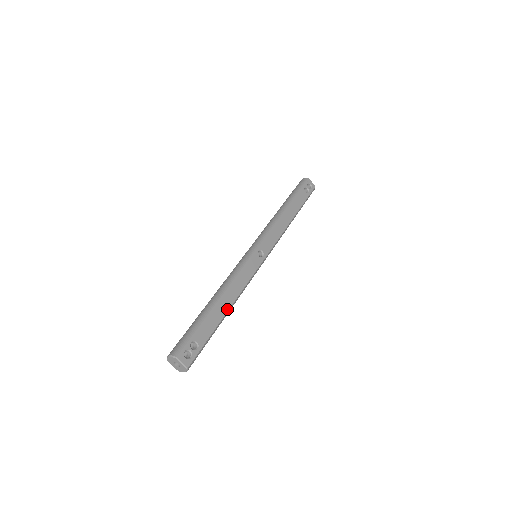
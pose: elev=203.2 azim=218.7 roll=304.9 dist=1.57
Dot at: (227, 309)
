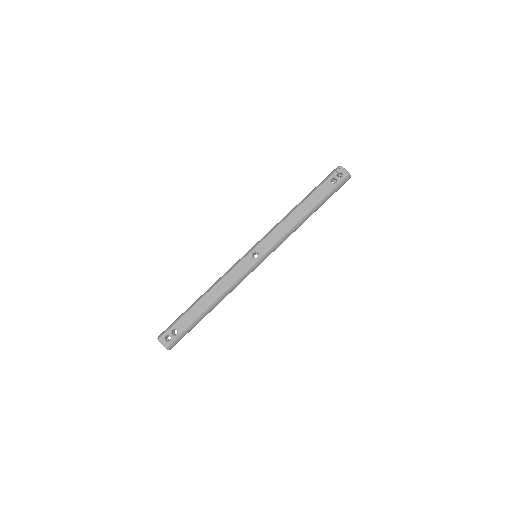
Dot at: (209, 305)
